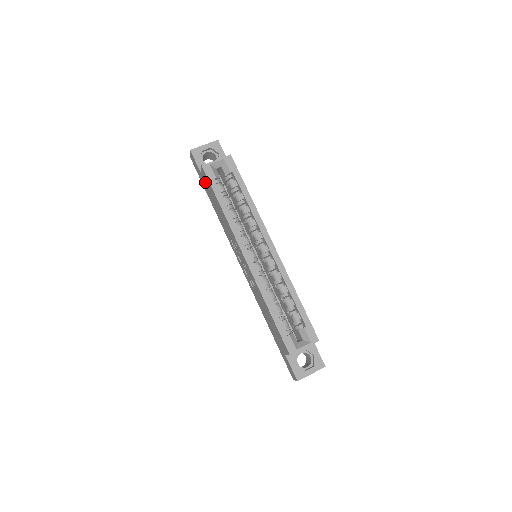
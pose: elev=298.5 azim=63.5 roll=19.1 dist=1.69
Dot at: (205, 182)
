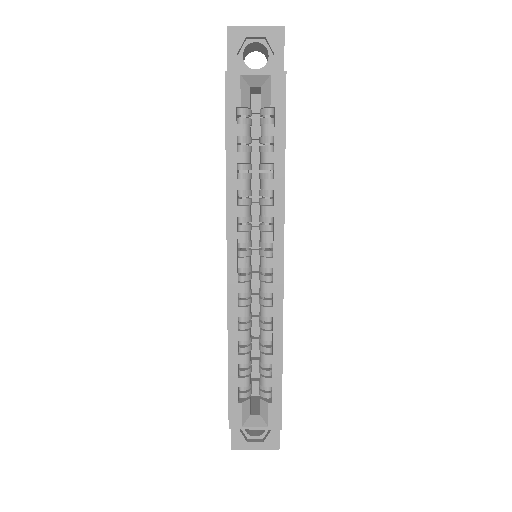
Dot at: occluded
